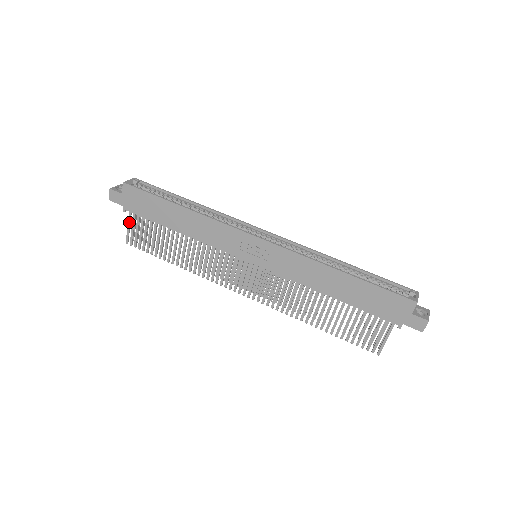
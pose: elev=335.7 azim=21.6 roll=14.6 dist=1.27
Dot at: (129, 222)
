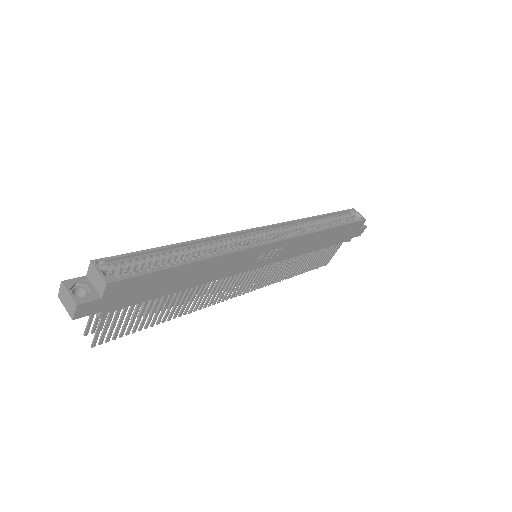
Dot at: (102, 322)
